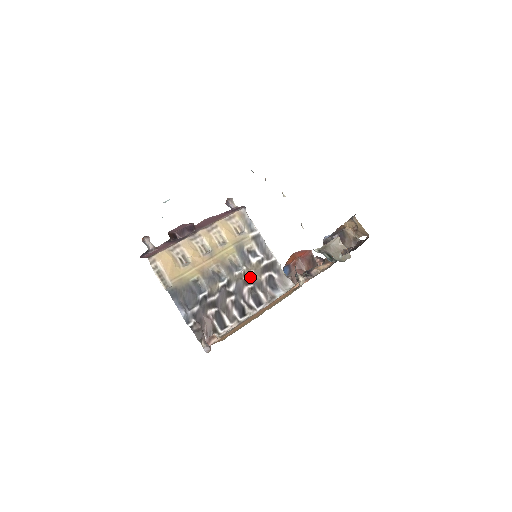
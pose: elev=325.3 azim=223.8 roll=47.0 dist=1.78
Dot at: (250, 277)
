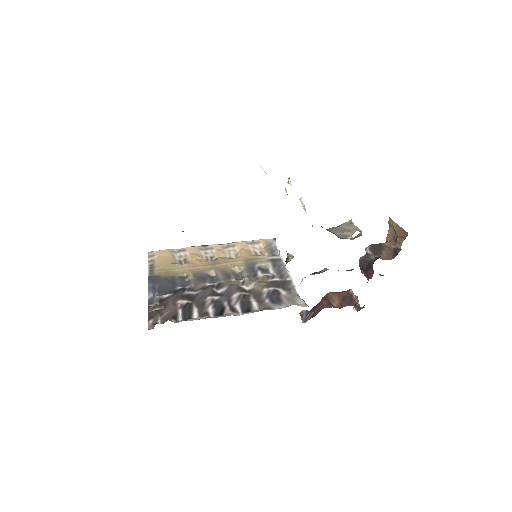
Dot at: (249, 287)
